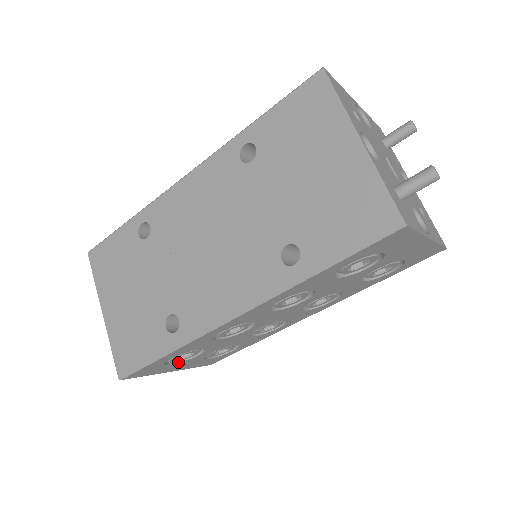
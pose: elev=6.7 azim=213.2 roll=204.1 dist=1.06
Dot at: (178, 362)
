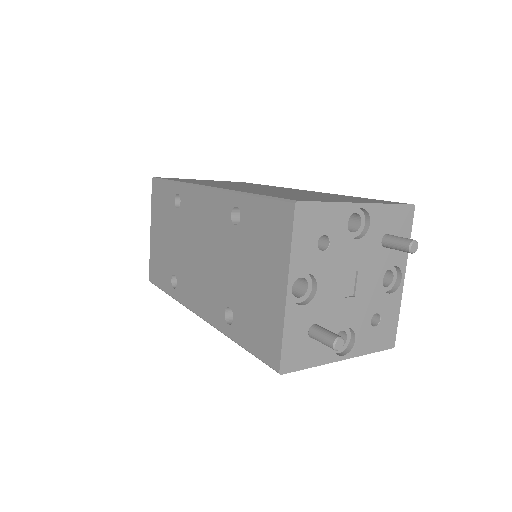
Dot at: occluded
